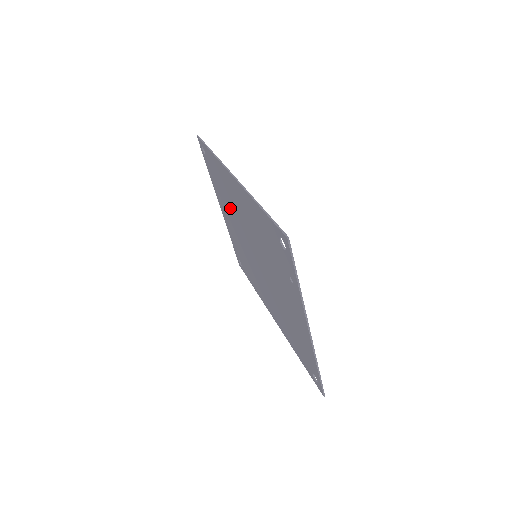
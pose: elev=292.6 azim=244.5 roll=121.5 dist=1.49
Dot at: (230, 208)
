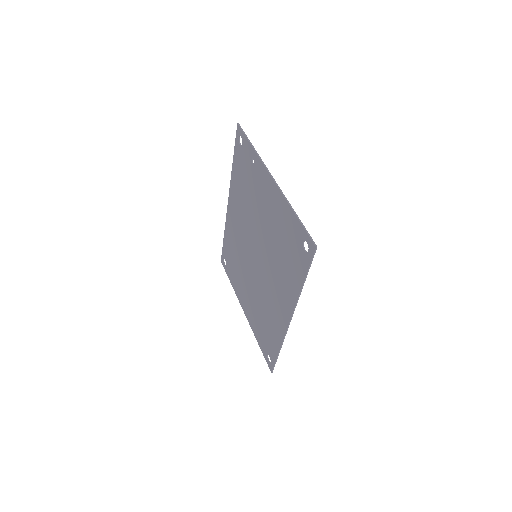
Dot at: (241, 265)
